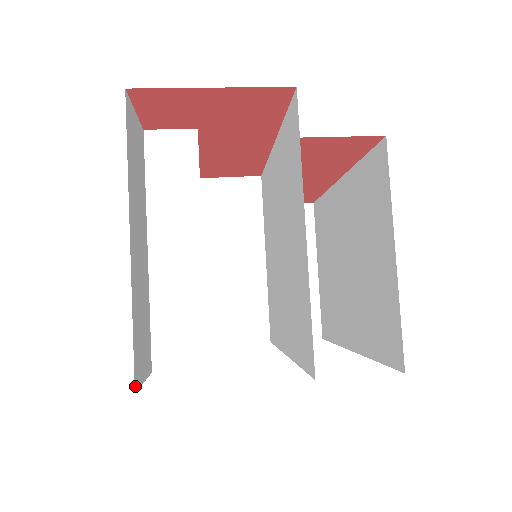
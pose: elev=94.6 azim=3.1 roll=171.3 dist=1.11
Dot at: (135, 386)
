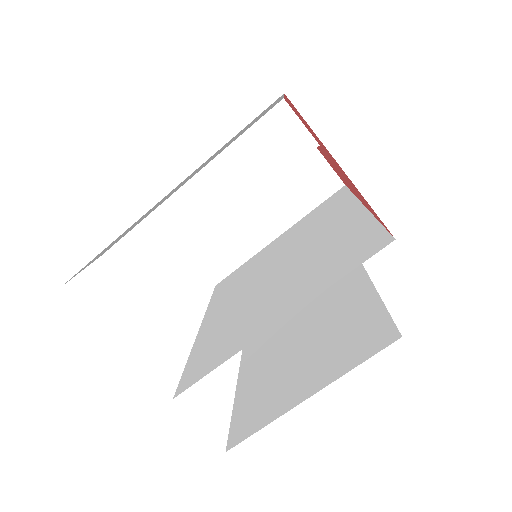
Dot at: occluded
